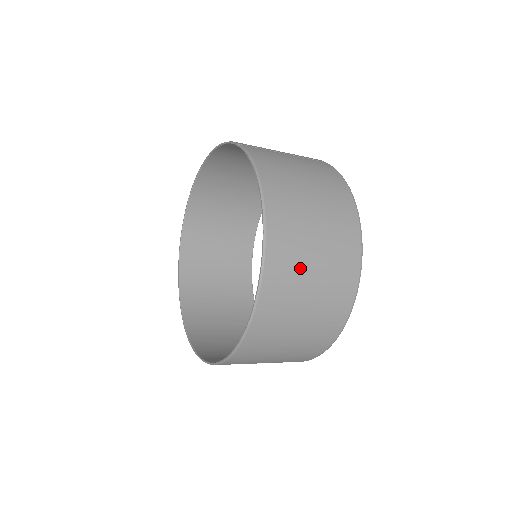
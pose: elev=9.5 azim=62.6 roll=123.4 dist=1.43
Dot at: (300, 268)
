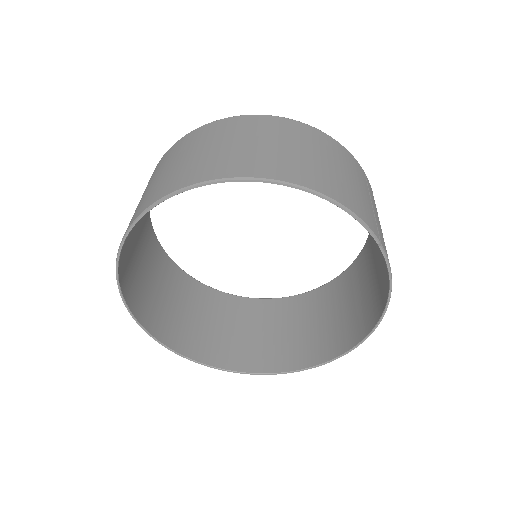
Dot at: (346, 322)
